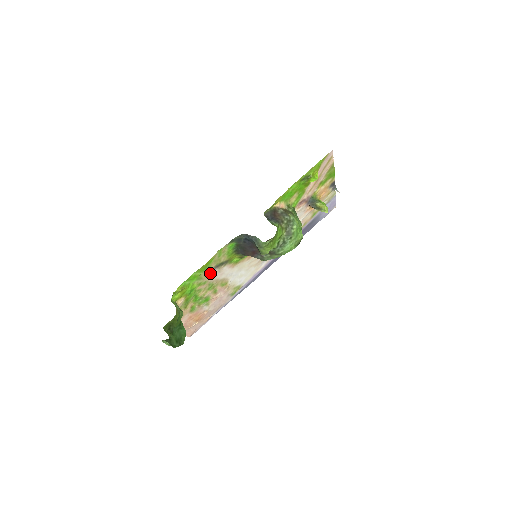
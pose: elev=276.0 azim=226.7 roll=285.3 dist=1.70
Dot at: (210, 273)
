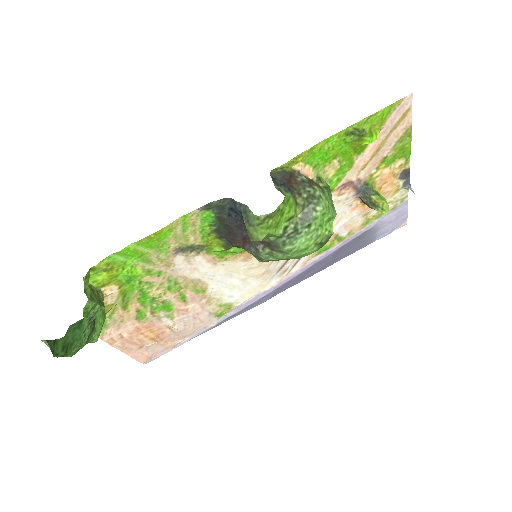
Dot at: (169, 258)
